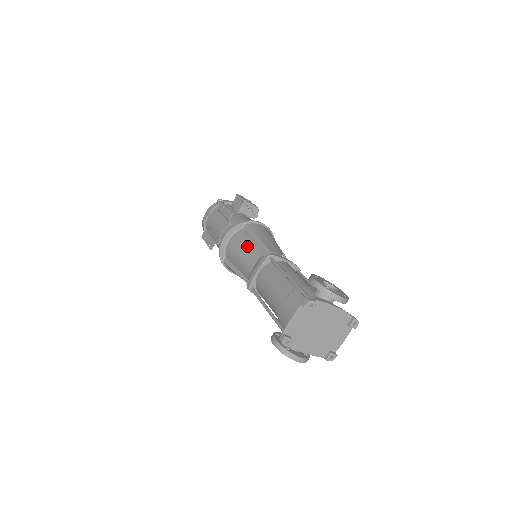
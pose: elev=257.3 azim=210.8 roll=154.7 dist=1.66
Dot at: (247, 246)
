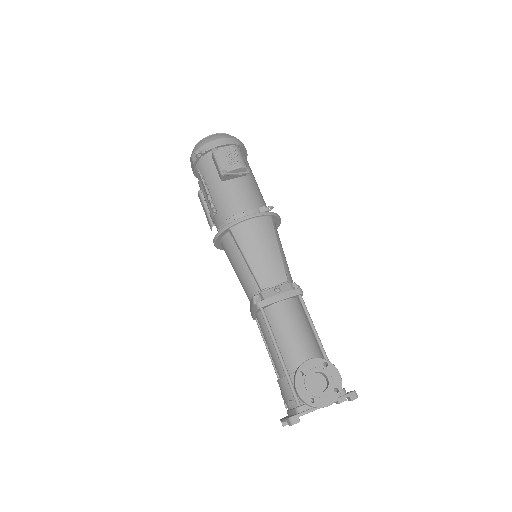
Dot at: (238, 268)
